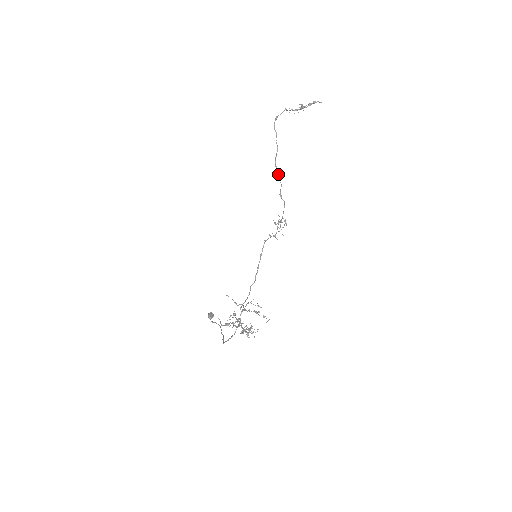
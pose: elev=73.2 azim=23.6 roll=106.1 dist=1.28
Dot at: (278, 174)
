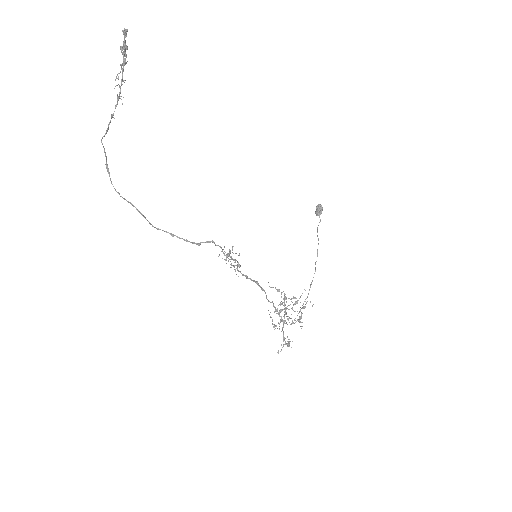
Dot at: occluded
